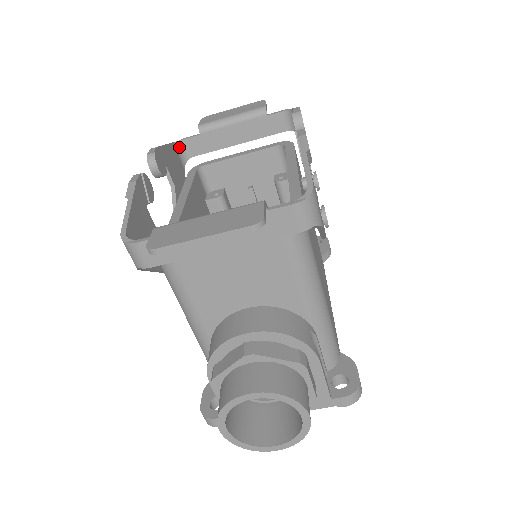
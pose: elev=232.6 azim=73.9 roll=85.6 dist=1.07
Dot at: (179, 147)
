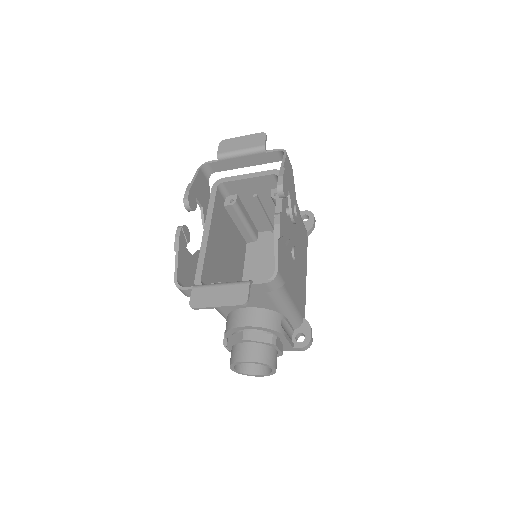
Dot at: (204, 169)
